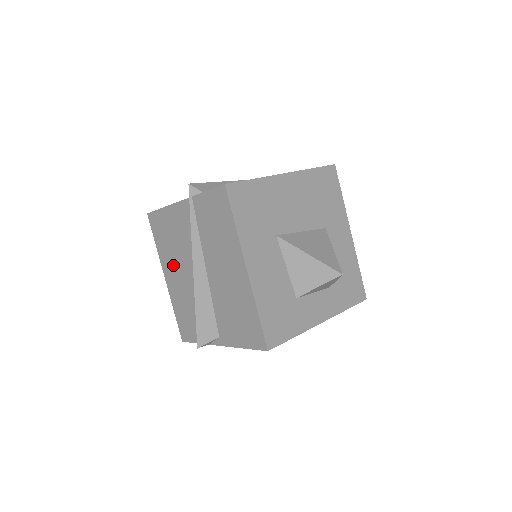
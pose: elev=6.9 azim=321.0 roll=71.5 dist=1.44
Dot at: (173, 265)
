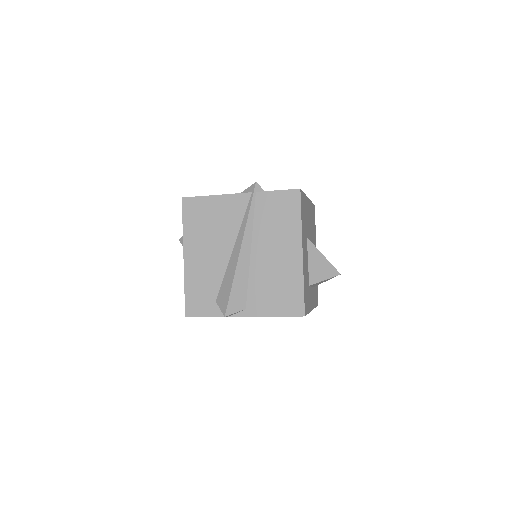
Dot at: (203, 245)
